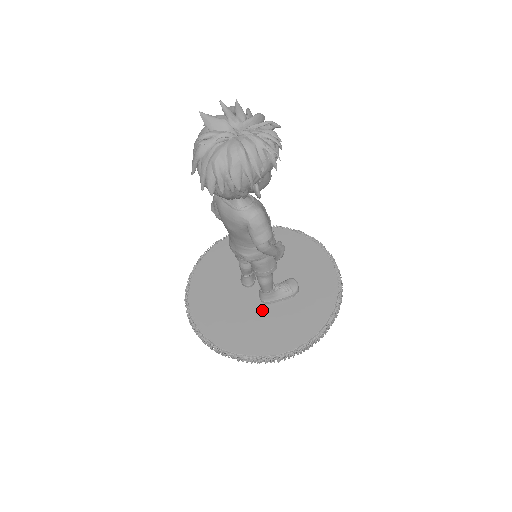
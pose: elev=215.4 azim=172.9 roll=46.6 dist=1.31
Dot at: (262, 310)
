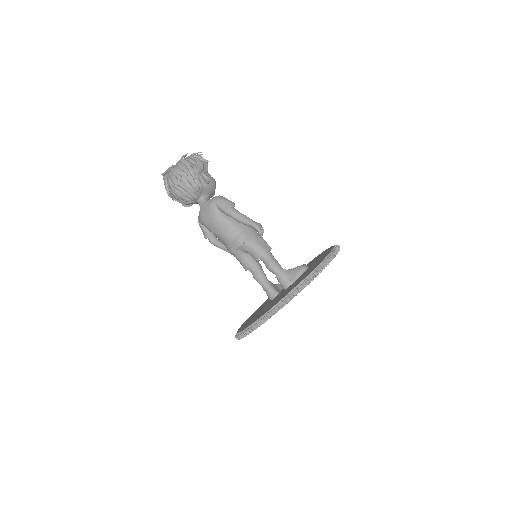
Dot at: occluded
